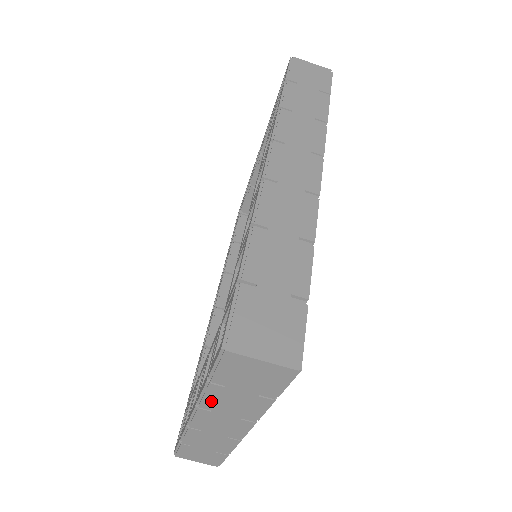
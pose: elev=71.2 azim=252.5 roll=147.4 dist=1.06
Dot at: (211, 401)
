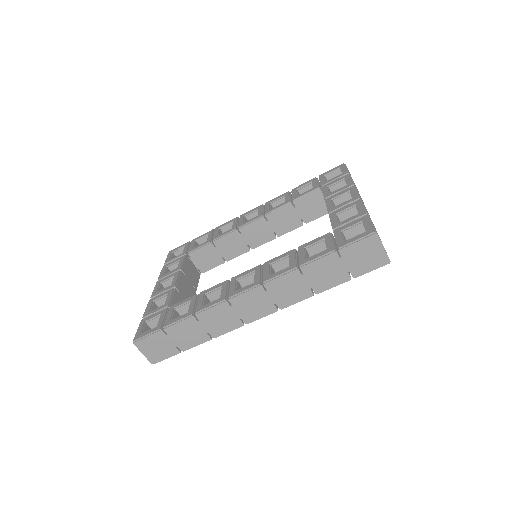
Dot at: occluded
